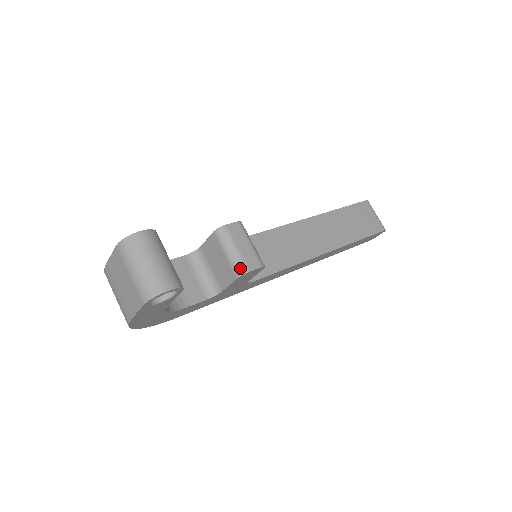
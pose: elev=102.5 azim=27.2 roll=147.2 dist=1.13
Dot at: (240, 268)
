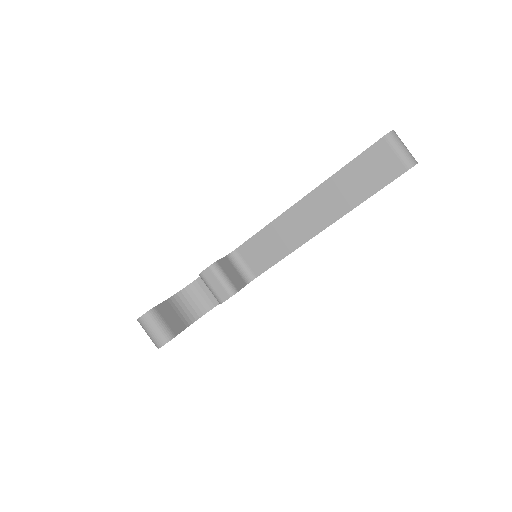
Dot at: (217, 300)
